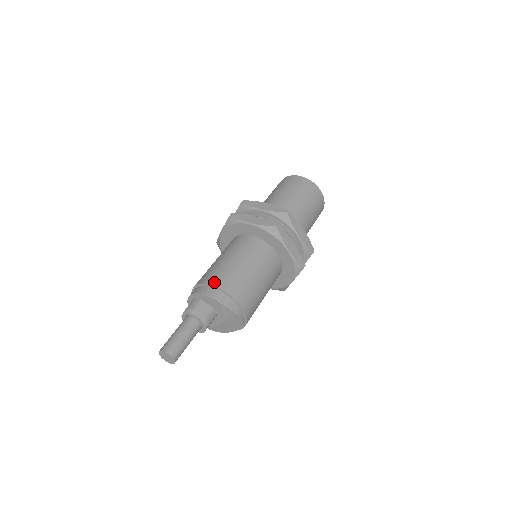
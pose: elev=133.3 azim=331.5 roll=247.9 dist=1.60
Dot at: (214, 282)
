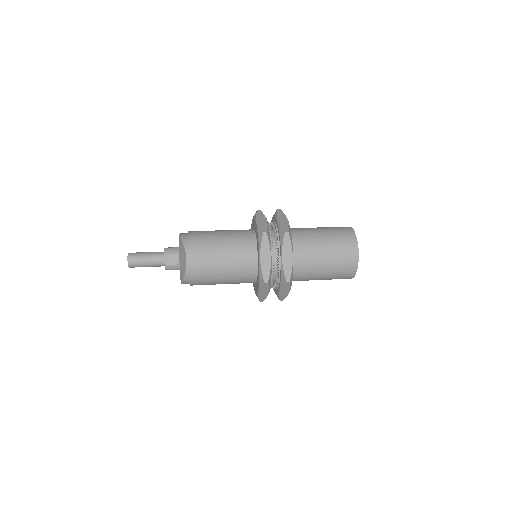
Dot at: occluded
